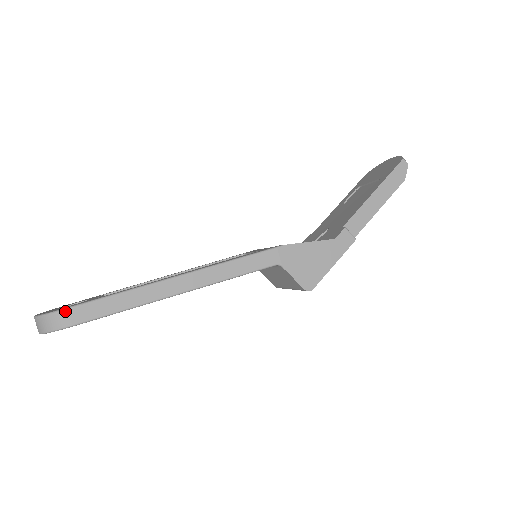
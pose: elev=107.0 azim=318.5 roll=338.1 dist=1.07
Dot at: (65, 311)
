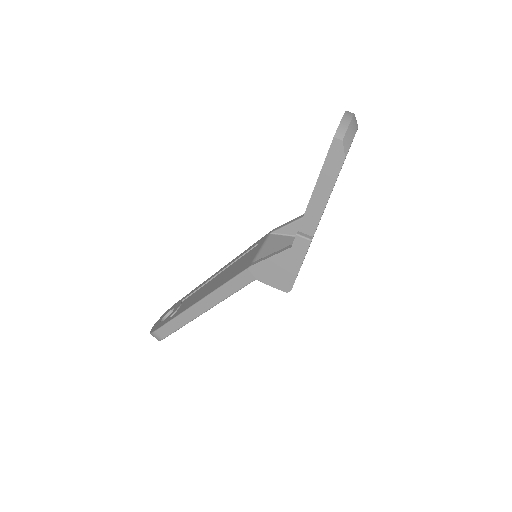
Dot at: (155, 333)
